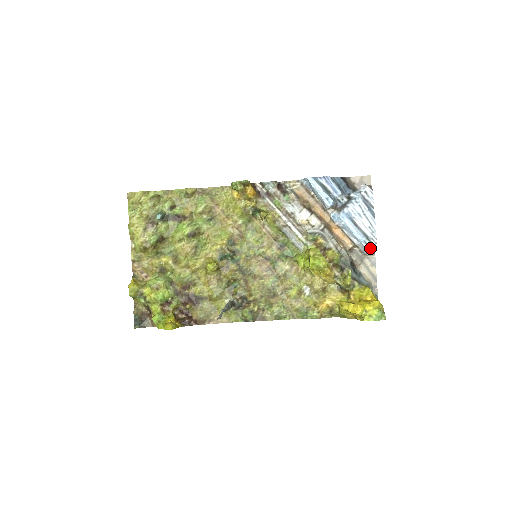
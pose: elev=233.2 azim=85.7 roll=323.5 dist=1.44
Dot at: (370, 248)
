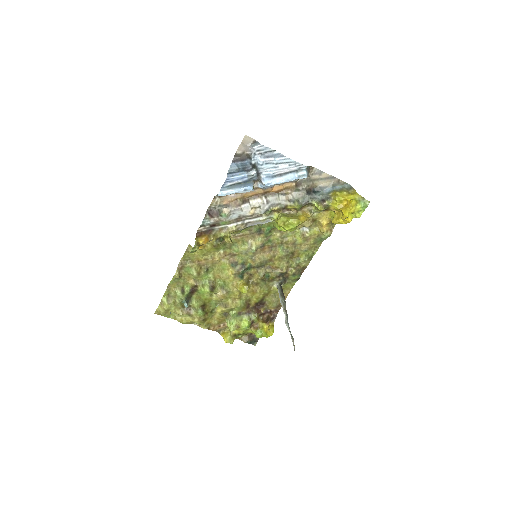
Dot at: (306, 174)
